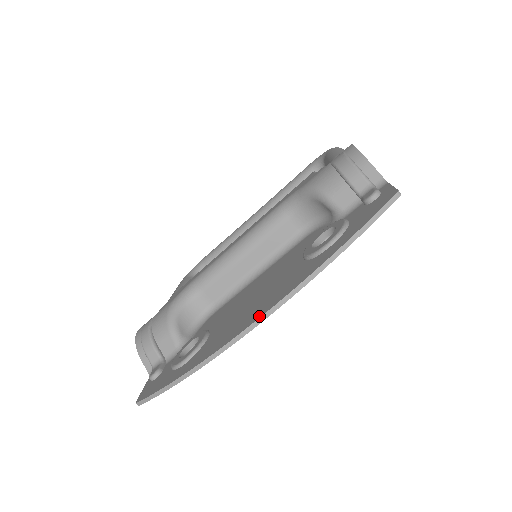
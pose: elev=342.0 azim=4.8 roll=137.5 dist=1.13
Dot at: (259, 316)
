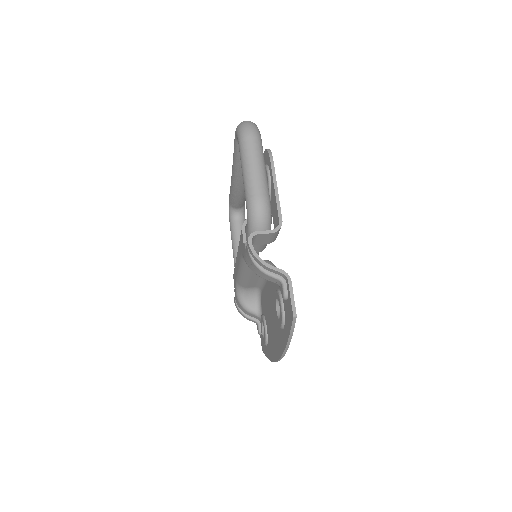
Dot at: (278, 358)
